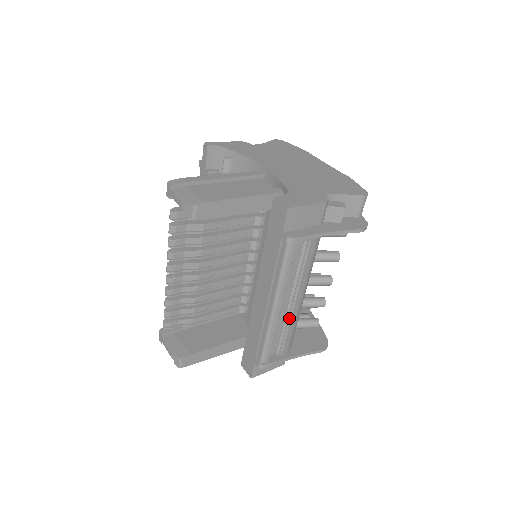
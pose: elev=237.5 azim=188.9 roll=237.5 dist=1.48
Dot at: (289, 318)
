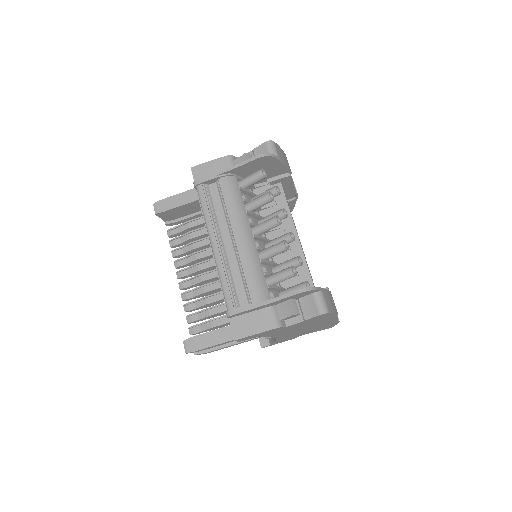
Dot at: (239, 258)
